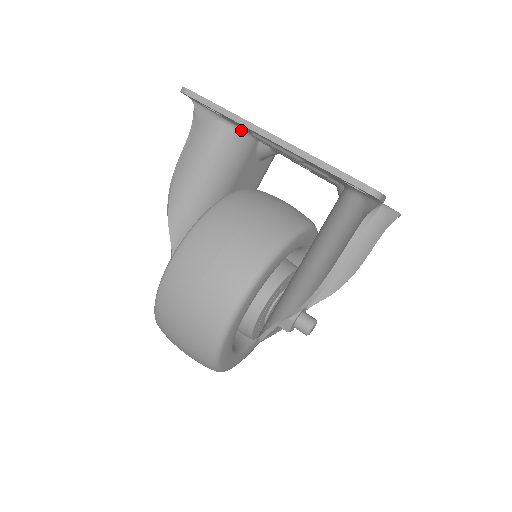
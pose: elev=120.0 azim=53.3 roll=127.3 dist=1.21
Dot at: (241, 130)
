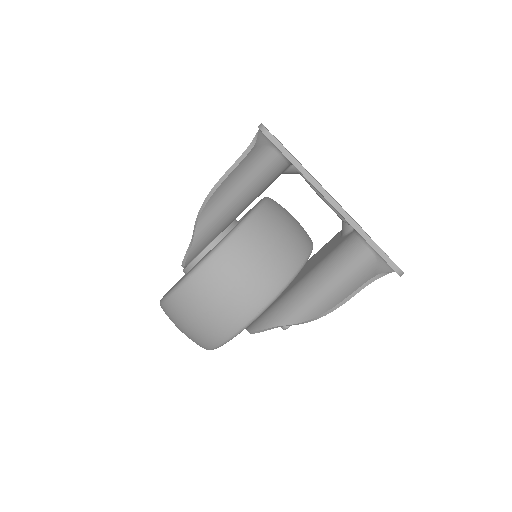
Dot at: (285, 158)
